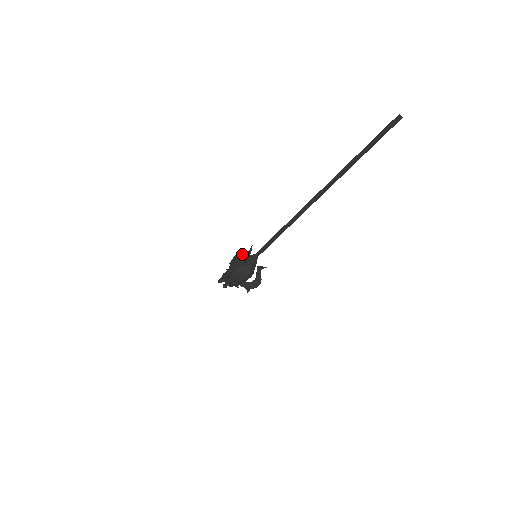
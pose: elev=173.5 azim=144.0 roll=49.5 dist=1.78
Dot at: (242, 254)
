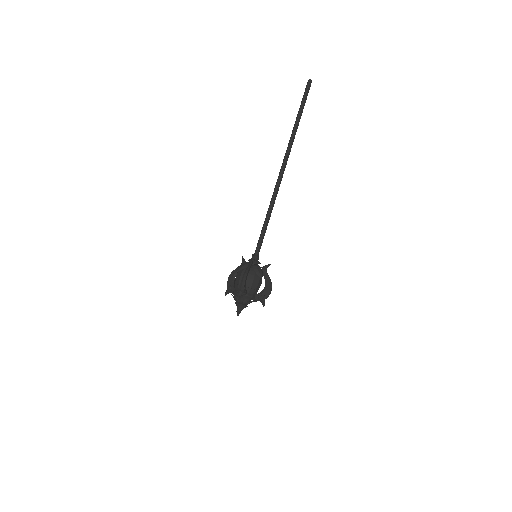
Dot at: (236, 271)
